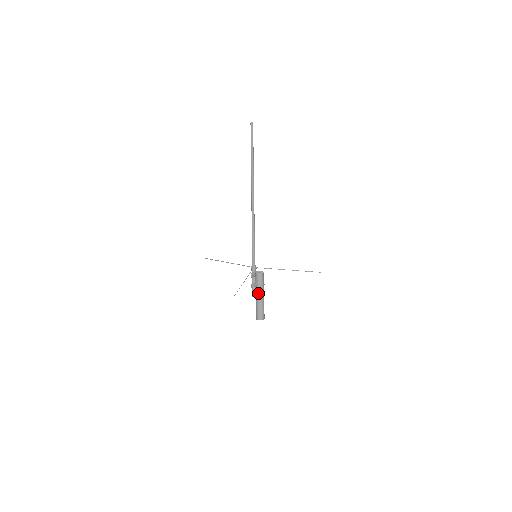
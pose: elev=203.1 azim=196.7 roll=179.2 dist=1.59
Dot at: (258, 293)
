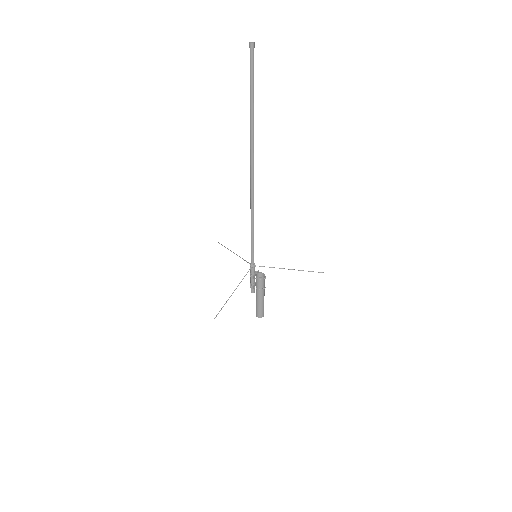
Dot at: (259, 298)
